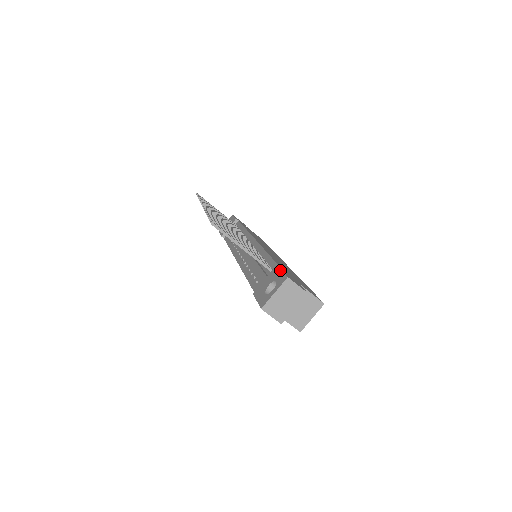
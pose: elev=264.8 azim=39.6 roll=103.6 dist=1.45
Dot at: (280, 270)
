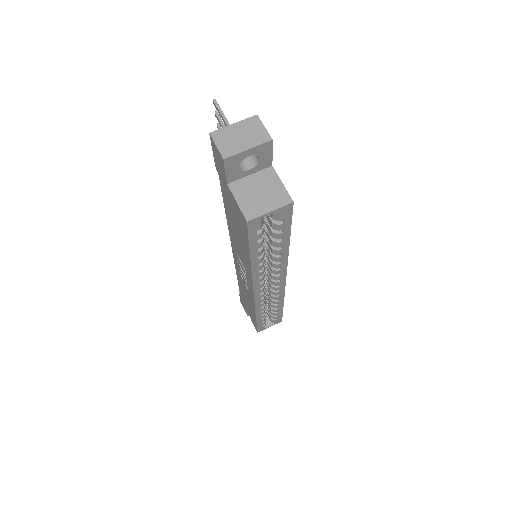
Dot at: occluded
